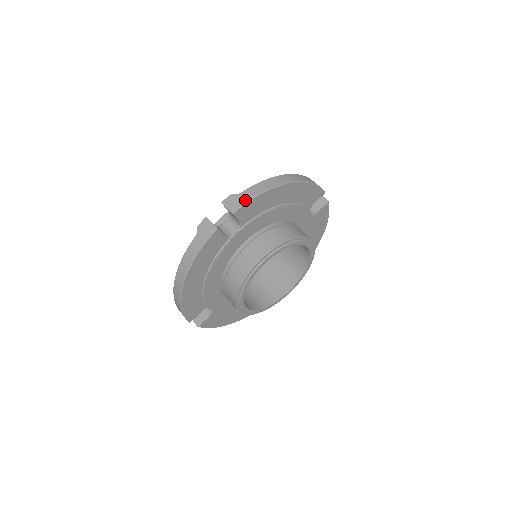
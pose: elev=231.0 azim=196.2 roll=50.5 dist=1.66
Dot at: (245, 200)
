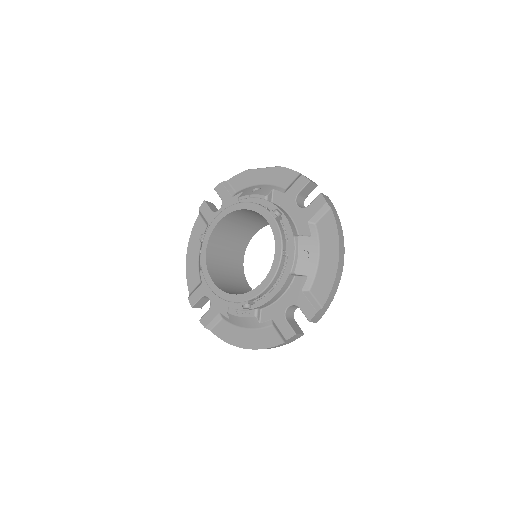
Dot at: (326, 310)
